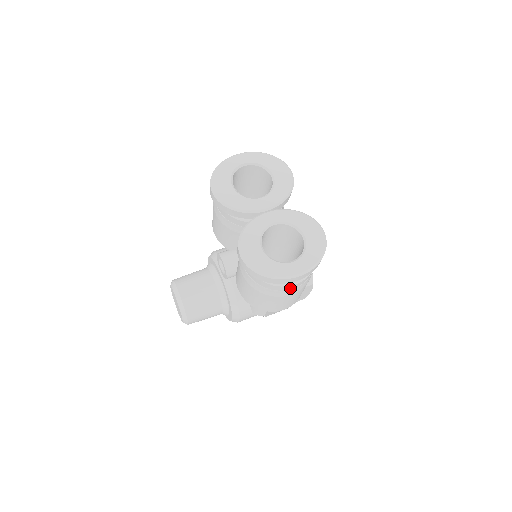
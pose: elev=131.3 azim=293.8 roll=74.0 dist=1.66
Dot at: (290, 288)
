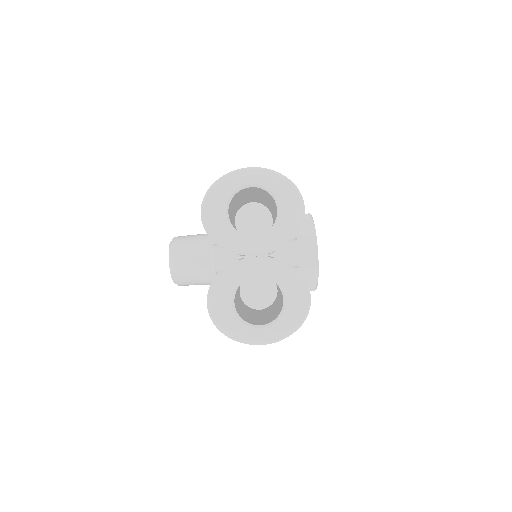
Dot at: occluded
